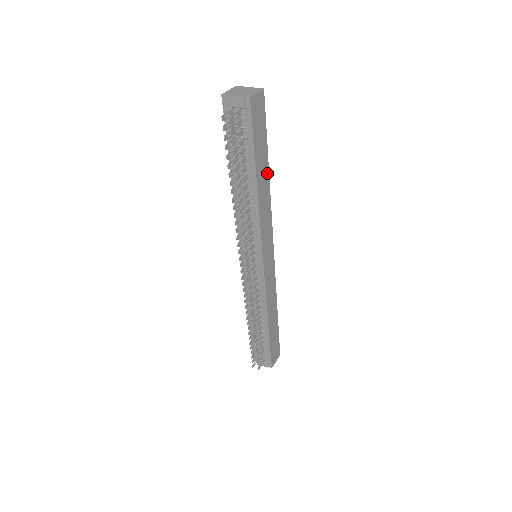
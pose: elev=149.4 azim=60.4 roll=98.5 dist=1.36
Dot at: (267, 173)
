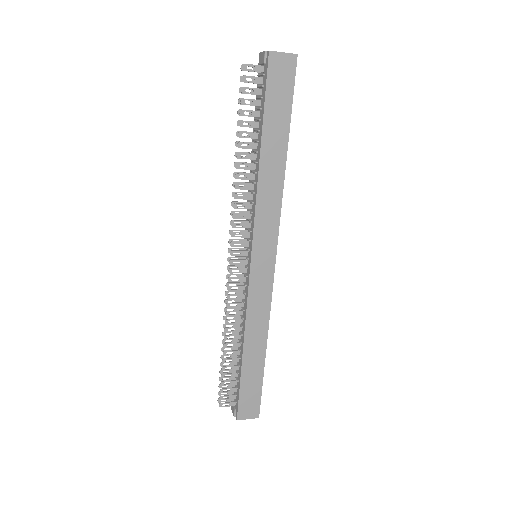
Dot at: (283, 154)
